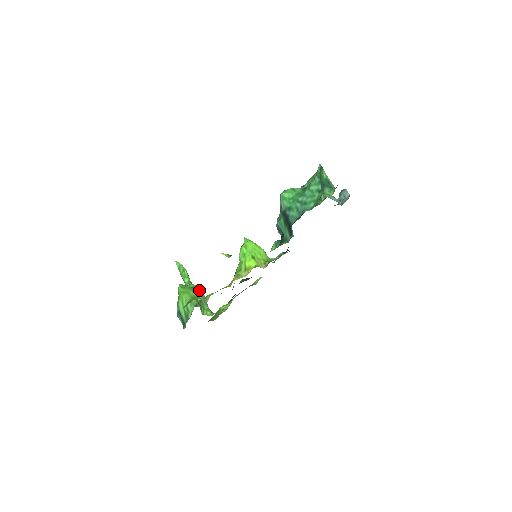
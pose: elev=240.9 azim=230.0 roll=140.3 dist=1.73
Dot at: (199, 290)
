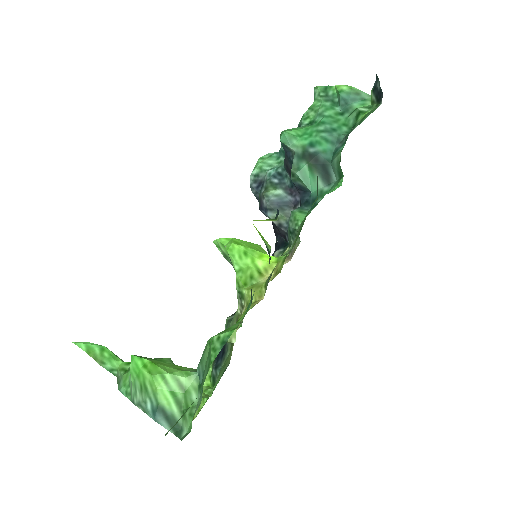
Dot at: (167, 359)
